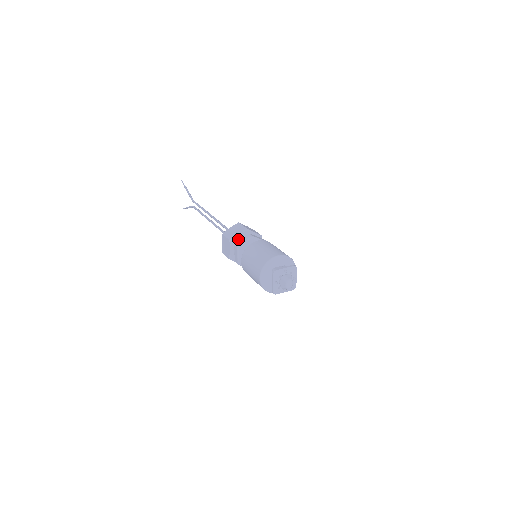
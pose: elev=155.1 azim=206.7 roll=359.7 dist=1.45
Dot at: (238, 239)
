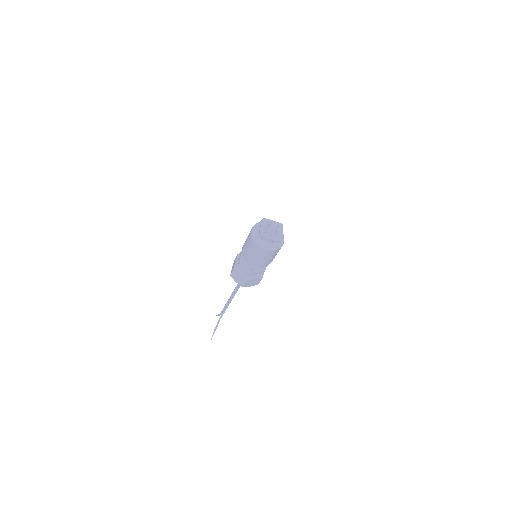
Dot at: occluded
